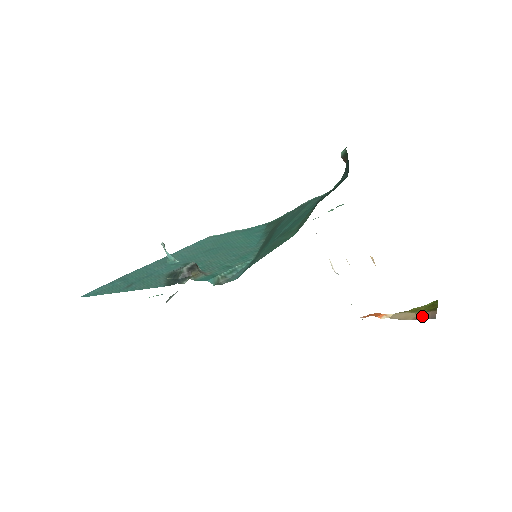
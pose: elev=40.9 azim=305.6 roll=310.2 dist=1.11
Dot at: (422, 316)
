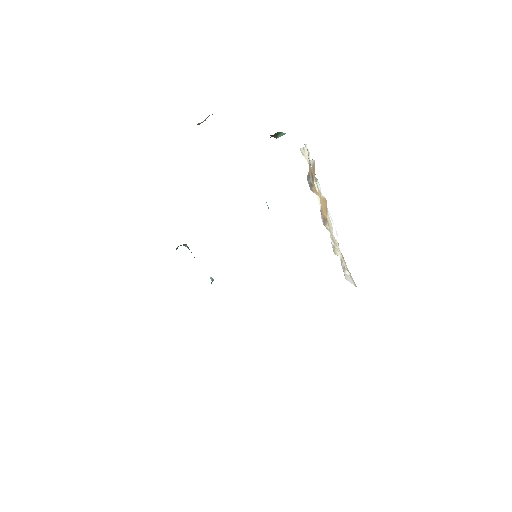
Dot at: occluded
